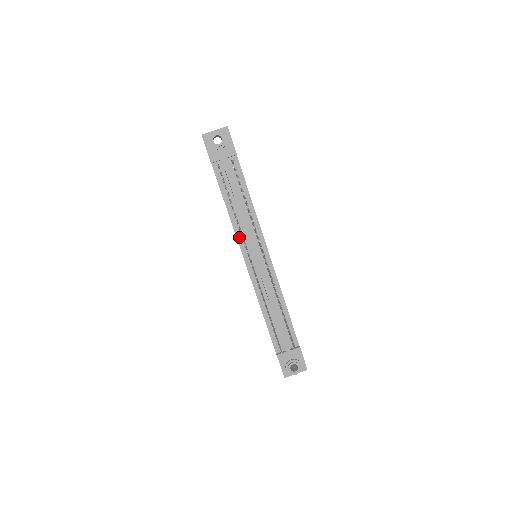
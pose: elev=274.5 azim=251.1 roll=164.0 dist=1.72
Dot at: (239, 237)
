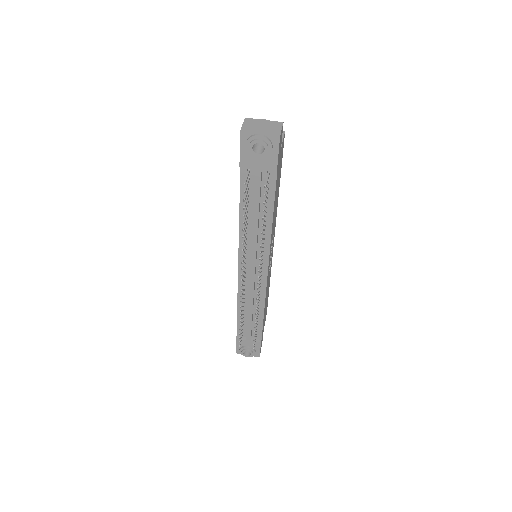
Dot at: occluded
